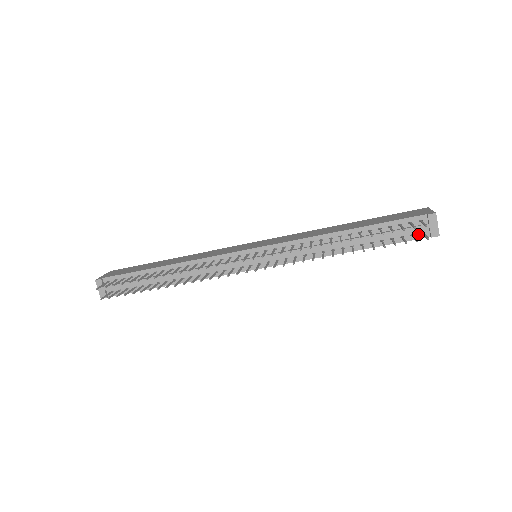
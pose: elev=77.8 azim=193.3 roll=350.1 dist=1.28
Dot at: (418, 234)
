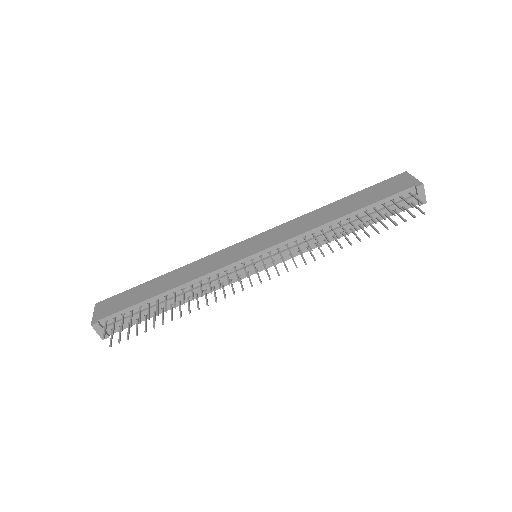
Dot at: (408, 205)
